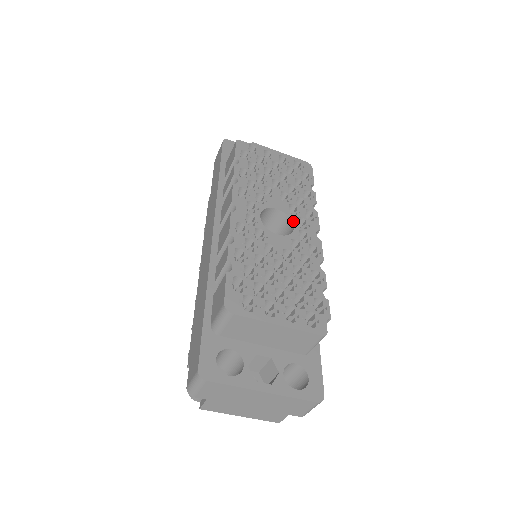
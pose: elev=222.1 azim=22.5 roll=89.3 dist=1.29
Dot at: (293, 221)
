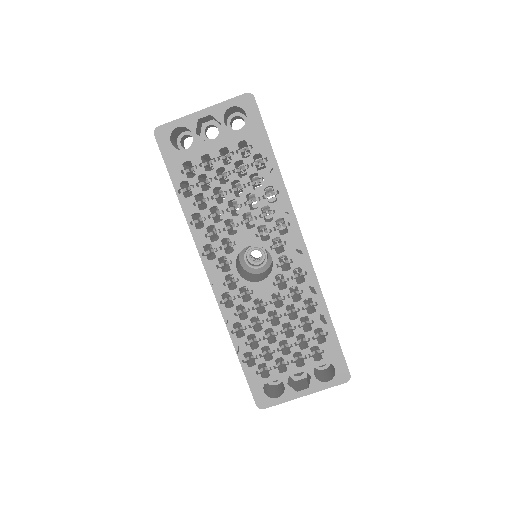
Dot at: (268, 251)
